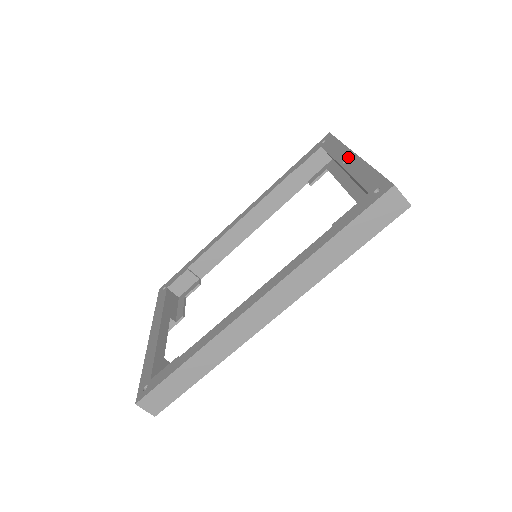
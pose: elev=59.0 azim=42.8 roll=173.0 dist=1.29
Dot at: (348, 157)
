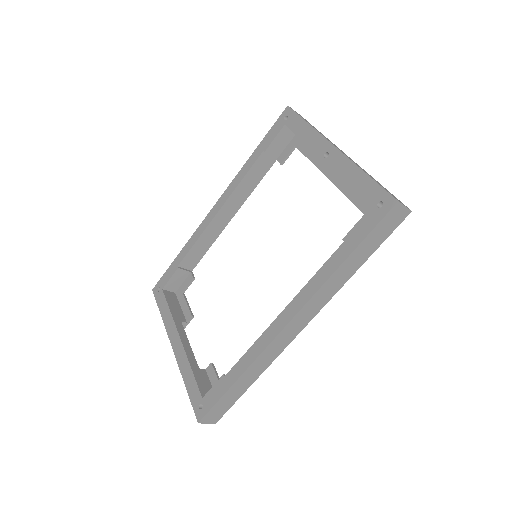
Dot at: (328, 150)
